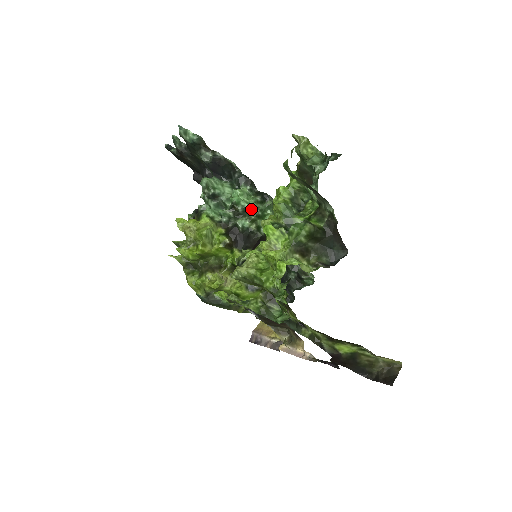
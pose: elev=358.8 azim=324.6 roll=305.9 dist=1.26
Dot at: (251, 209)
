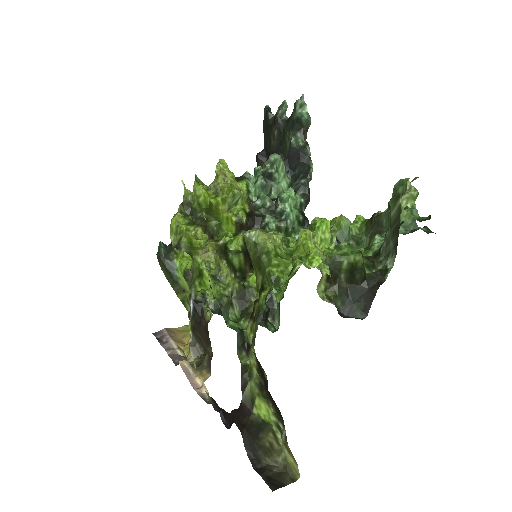
Dot at: (289, 217)
